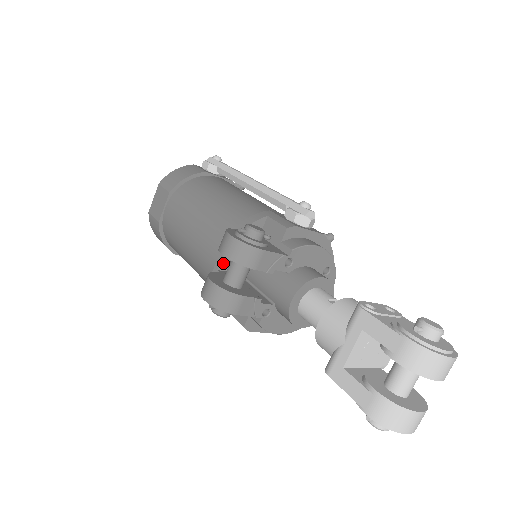
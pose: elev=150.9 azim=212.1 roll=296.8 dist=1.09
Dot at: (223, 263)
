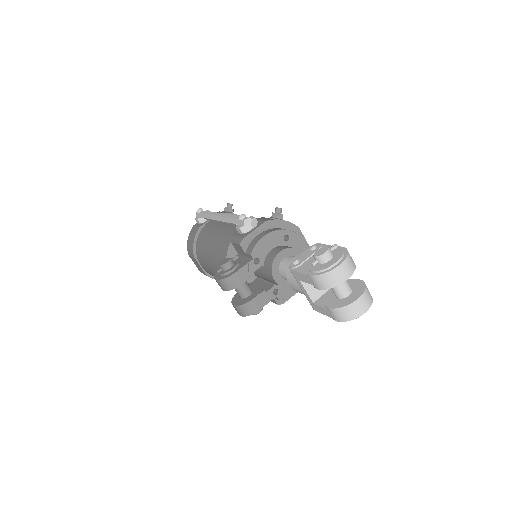
Dot at: occluded
